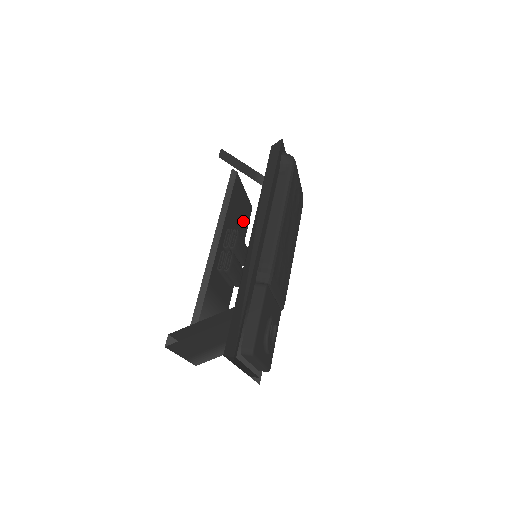
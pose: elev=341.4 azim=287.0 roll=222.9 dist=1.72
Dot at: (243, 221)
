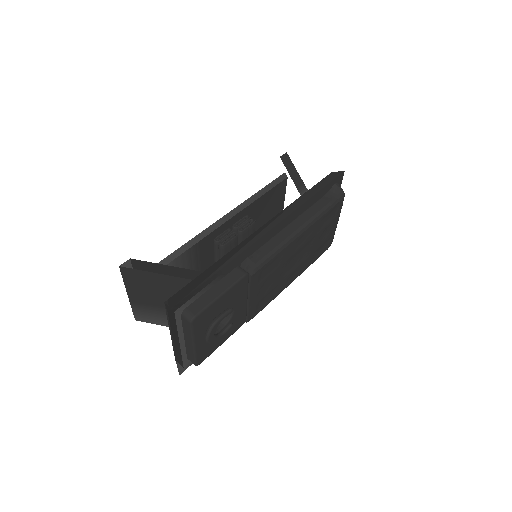
Dot at: occluded
